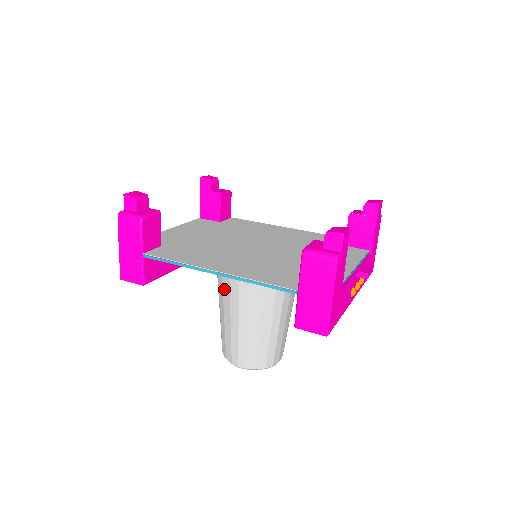
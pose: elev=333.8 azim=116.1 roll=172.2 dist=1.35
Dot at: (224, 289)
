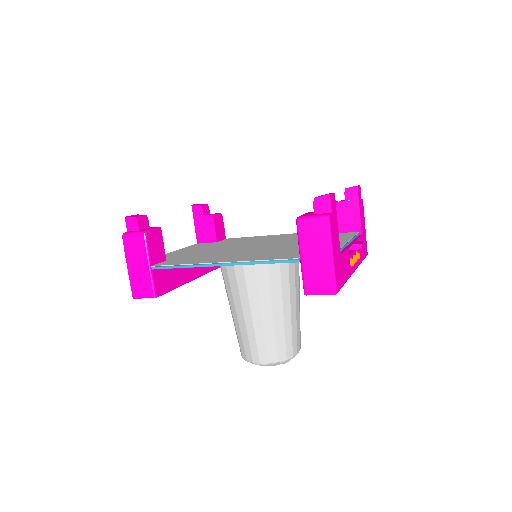
Dot at: (232, 288)
